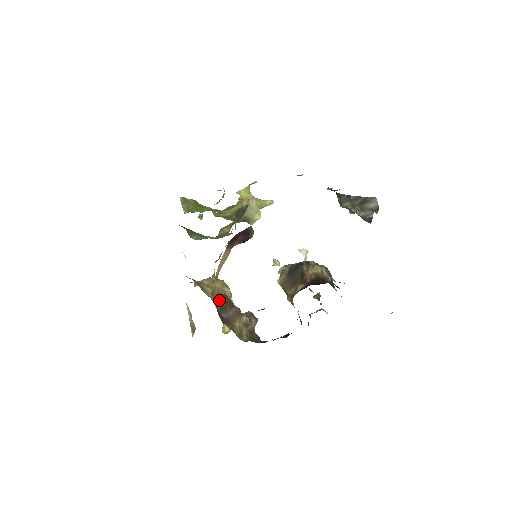
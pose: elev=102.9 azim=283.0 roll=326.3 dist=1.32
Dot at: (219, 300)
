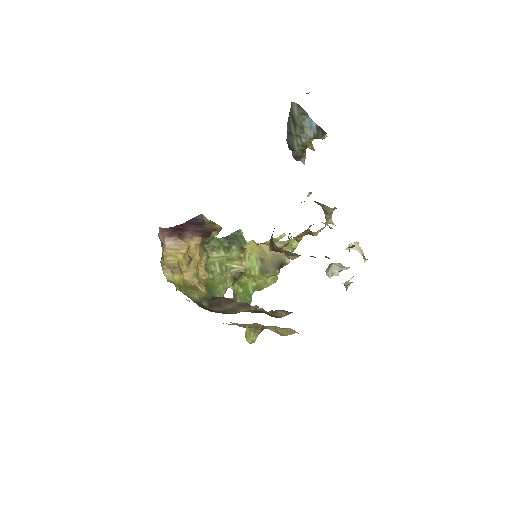
Dot at: (207, 300)
